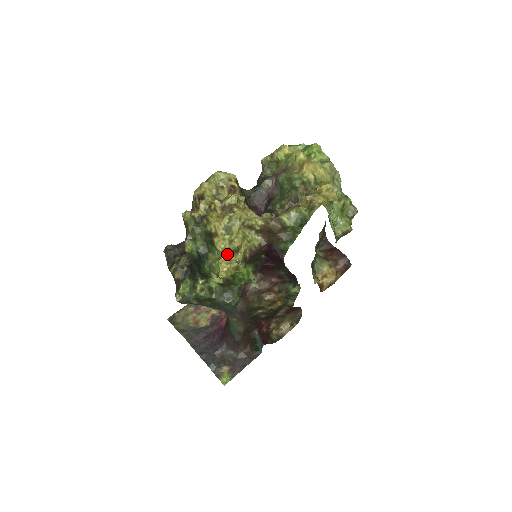
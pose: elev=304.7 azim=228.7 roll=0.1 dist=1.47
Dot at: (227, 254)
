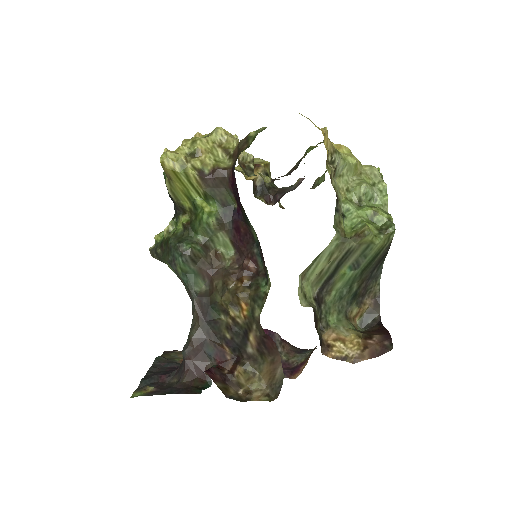
Dot at: (183, 151)
